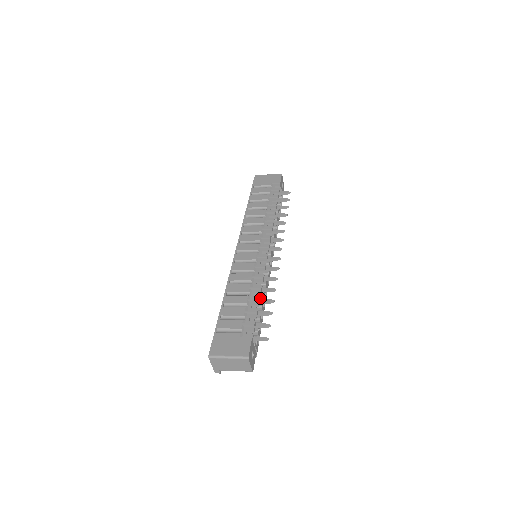
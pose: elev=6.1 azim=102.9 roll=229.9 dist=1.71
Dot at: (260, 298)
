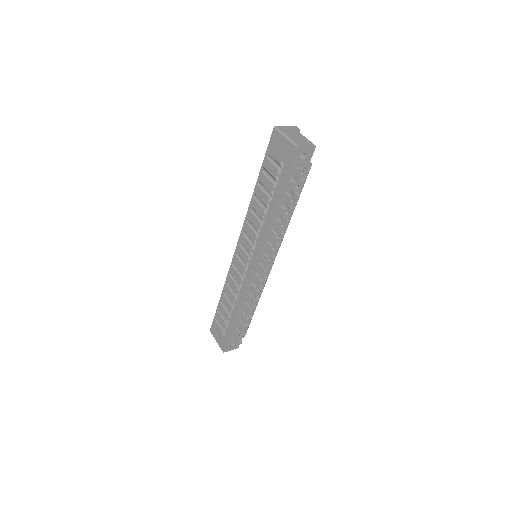
Dot at: occluded
